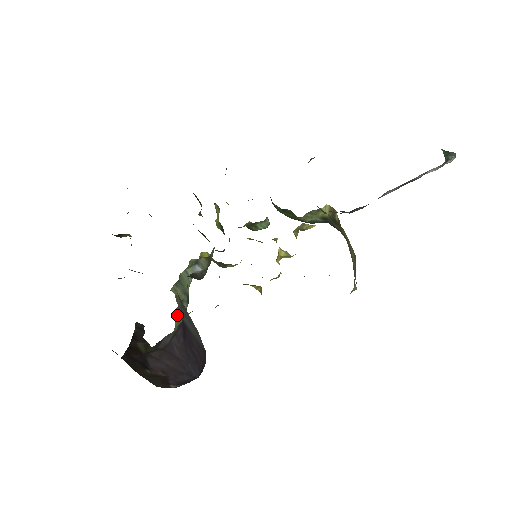
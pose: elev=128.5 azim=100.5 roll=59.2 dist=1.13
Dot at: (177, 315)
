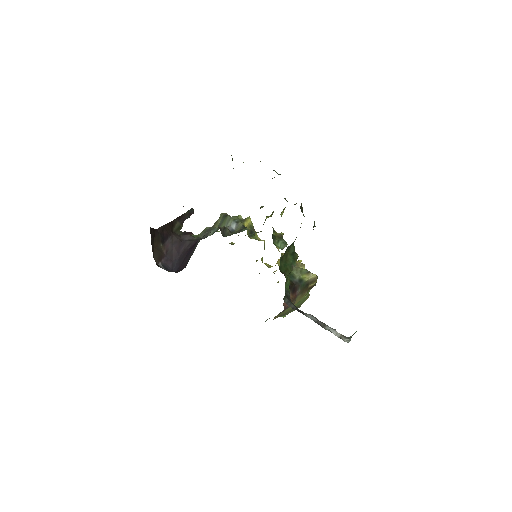
Dot at: (204, 232)
